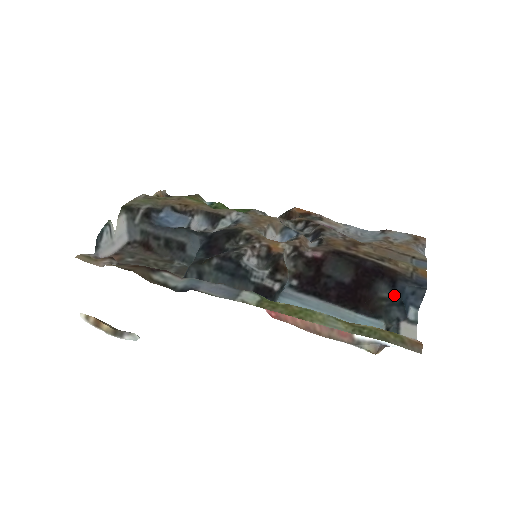
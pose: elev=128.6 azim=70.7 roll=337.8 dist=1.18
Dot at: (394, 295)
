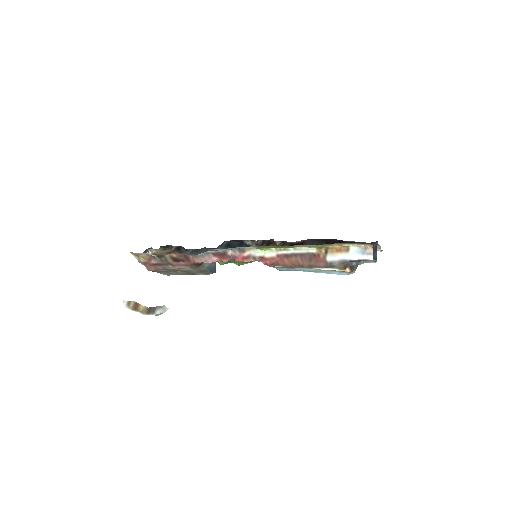
Dot at: occluded
